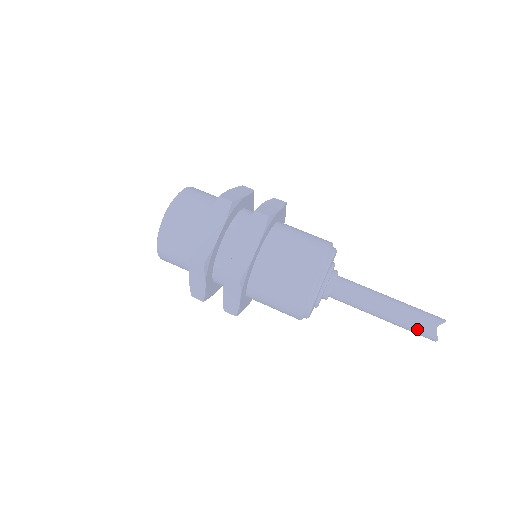
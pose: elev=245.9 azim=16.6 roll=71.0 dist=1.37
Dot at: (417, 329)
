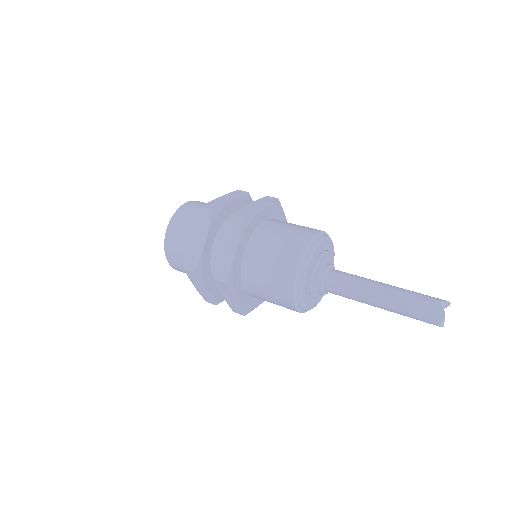
Dot at: (420, 303)
